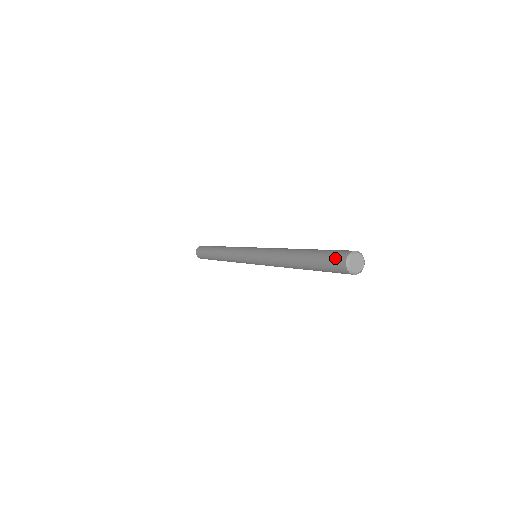
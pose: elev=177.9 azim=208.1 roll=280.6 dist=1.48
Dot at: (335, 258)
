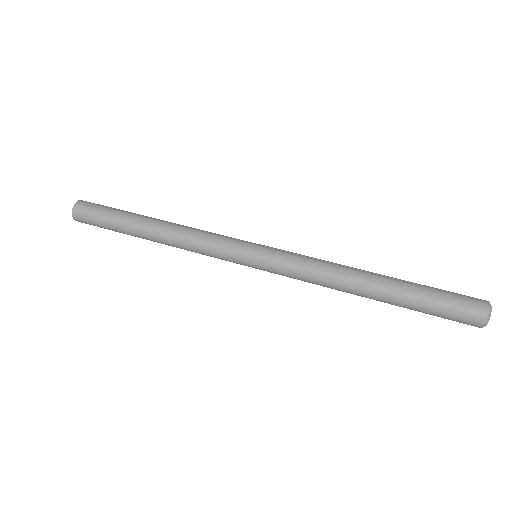
Dot at: (468, 301)
